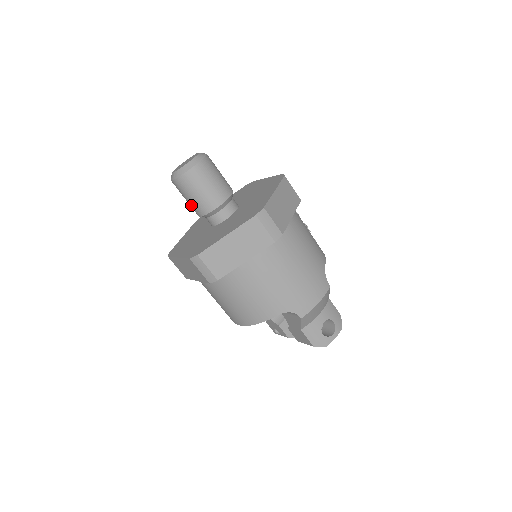
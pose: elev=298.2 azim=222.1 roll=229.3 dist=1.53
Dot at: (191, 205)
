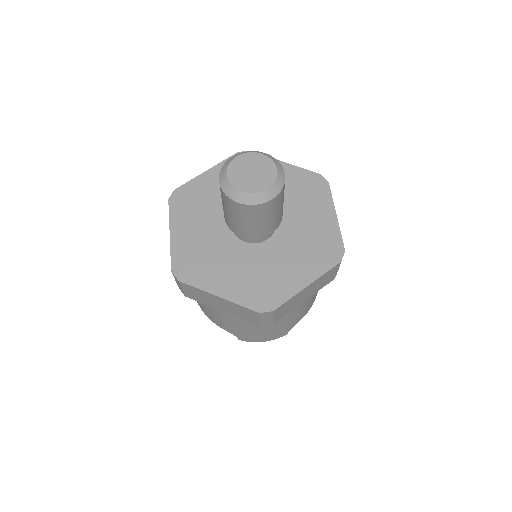
Dot at: occluded
